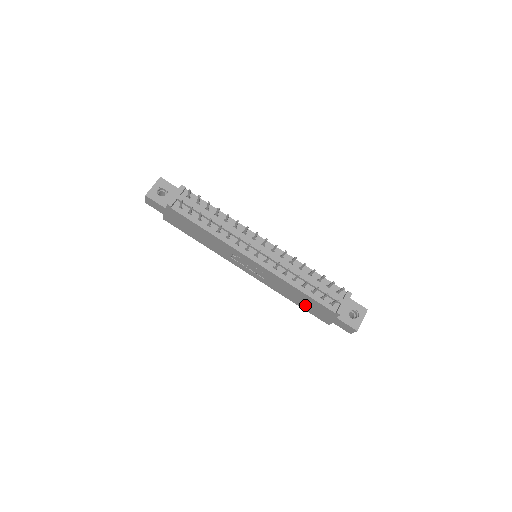
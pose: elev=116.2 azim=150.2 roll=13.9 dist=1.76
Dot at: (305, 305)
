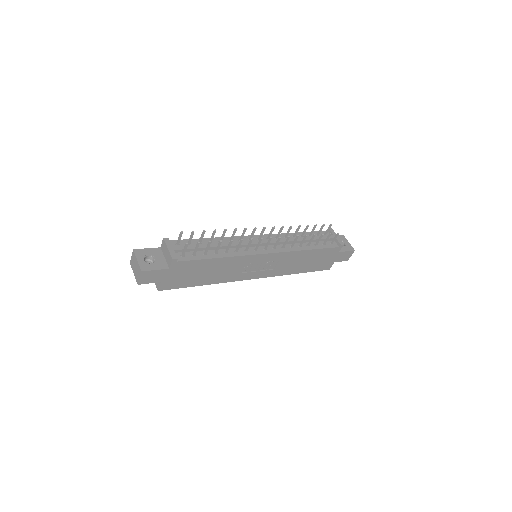
Dot at: (311, 265)
